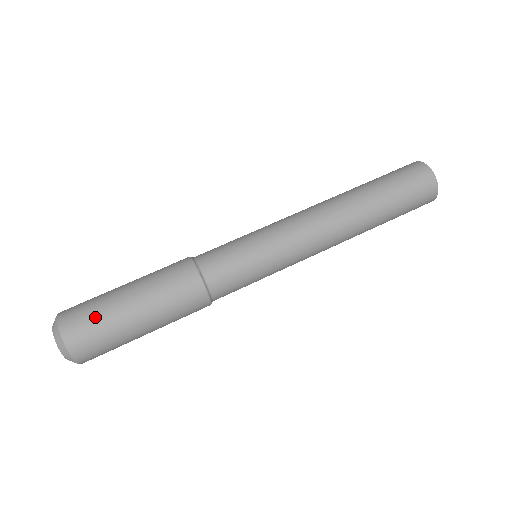
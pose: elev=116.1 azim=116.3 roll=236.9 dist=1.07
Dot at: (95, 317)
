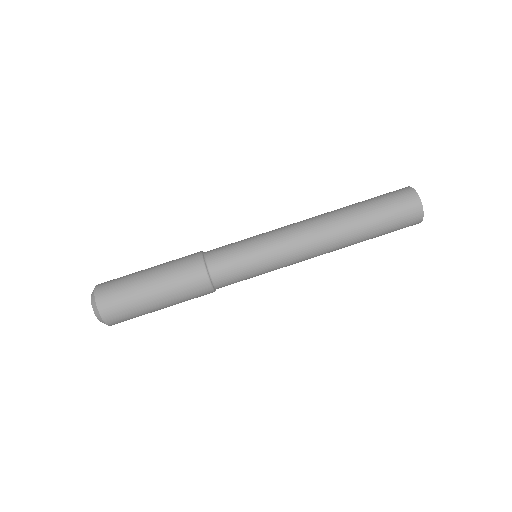
Dot at: (121, 286)
